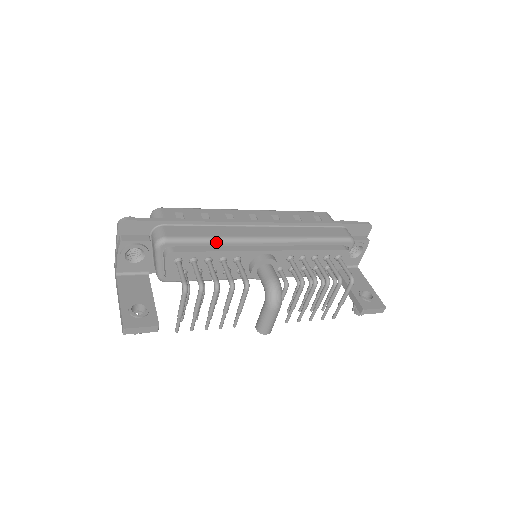
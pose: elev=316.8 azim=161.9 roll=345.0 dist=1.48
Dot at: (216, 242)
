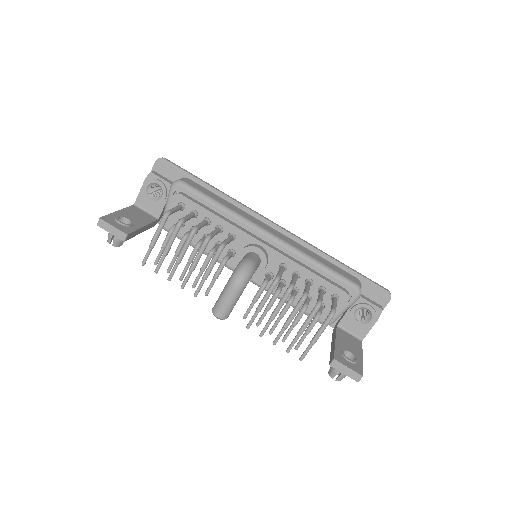
Dot at: (221, 209)
